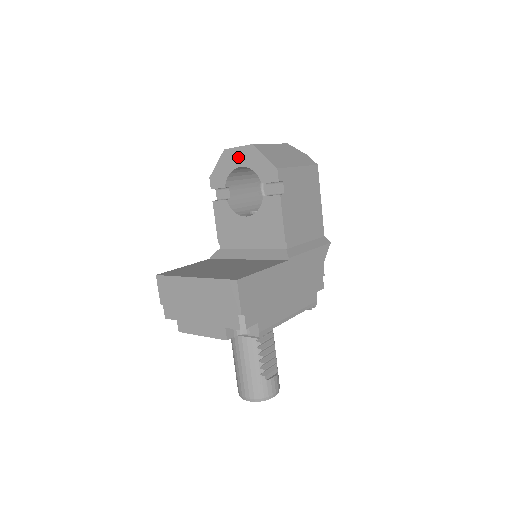
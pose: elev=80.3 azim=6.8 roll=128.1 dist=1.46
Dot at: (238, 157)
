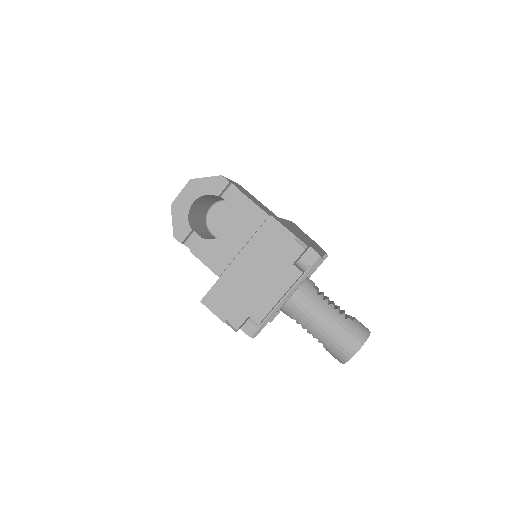
Dot at: (186, 198)
